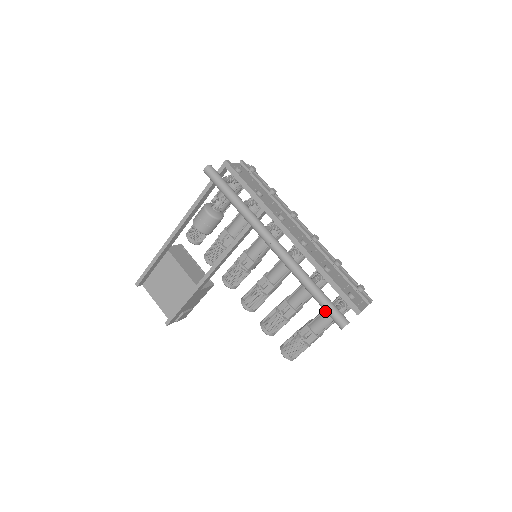
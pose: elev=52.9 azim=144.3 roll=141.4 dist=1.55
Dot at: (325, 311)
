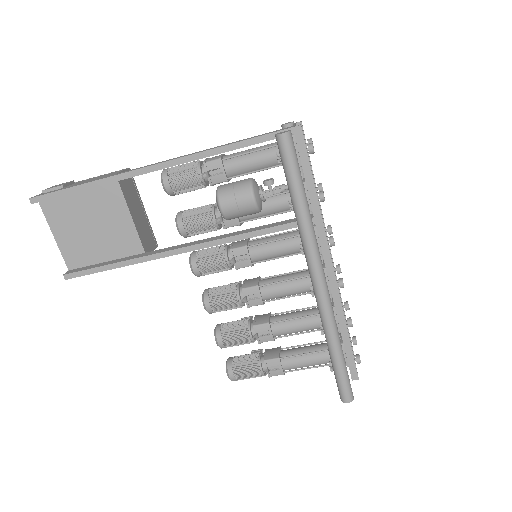
Dot at: (310, 354)
